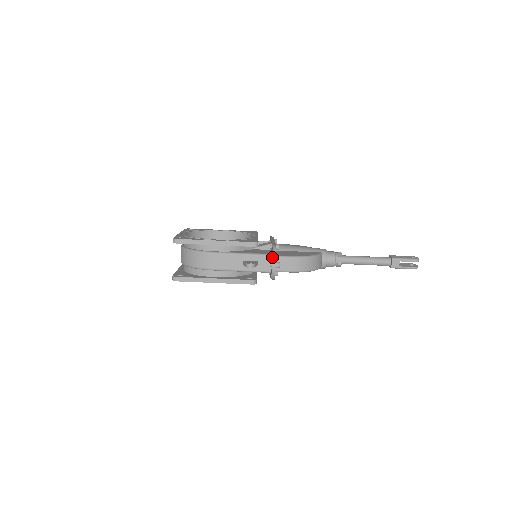
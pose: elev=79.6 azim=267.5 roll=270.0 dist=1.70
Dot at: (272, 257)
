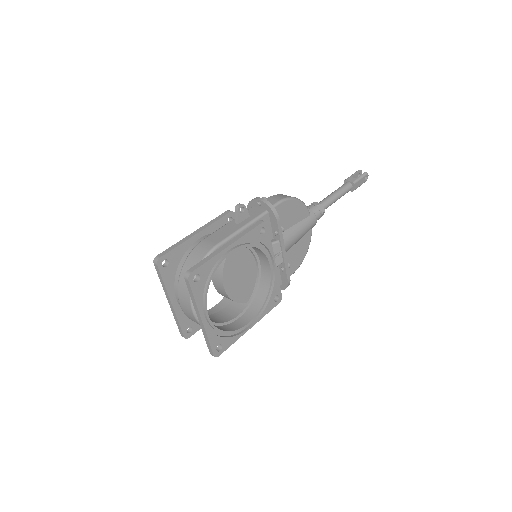
Dot at: (251, 200)
